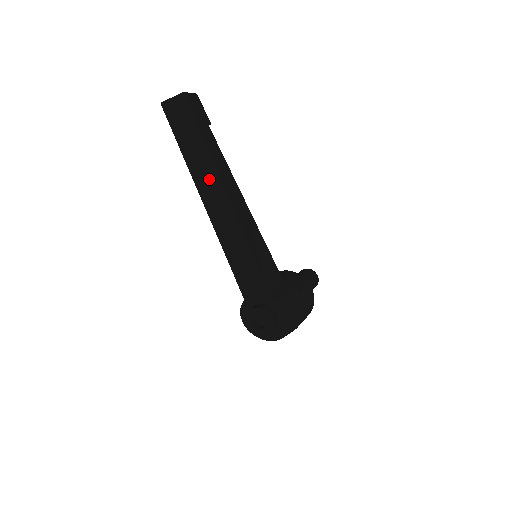
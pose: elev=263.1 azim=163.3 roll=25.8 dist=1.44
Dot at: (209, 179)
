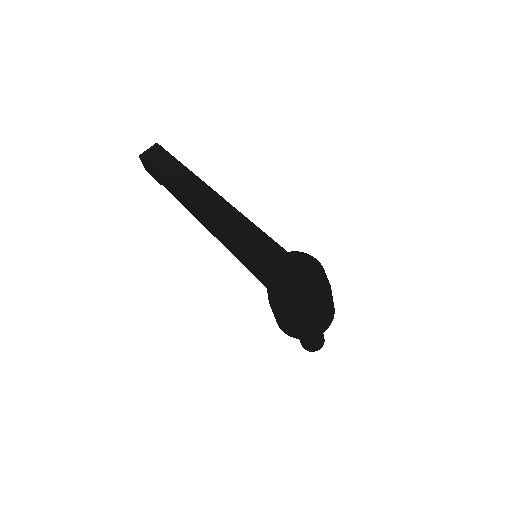
Dot at: (193, 185)
